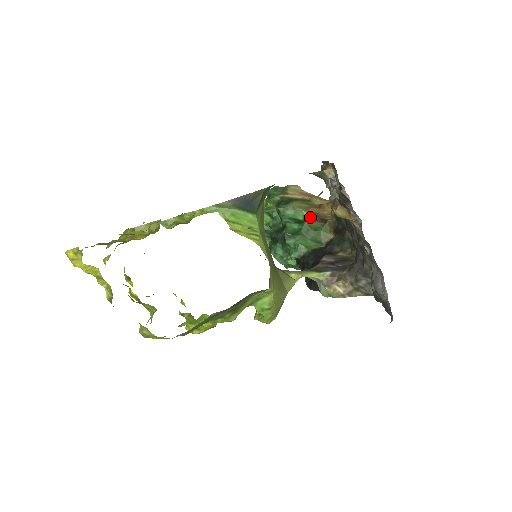
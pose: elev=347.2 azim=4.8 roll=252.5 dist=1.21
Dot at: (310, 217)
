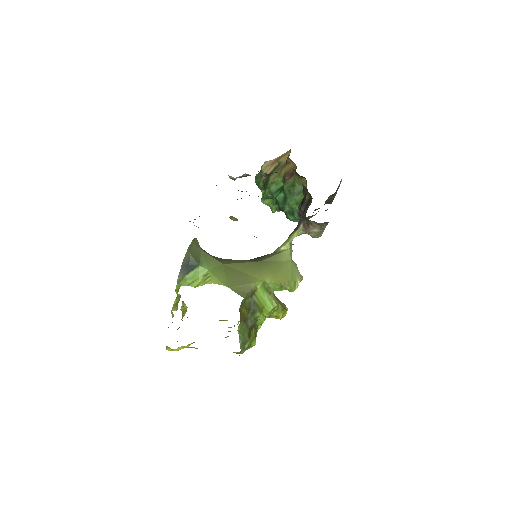
Dot at: (284, 180)
